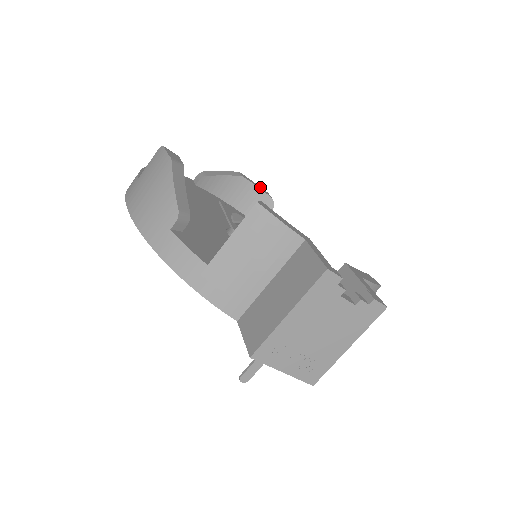
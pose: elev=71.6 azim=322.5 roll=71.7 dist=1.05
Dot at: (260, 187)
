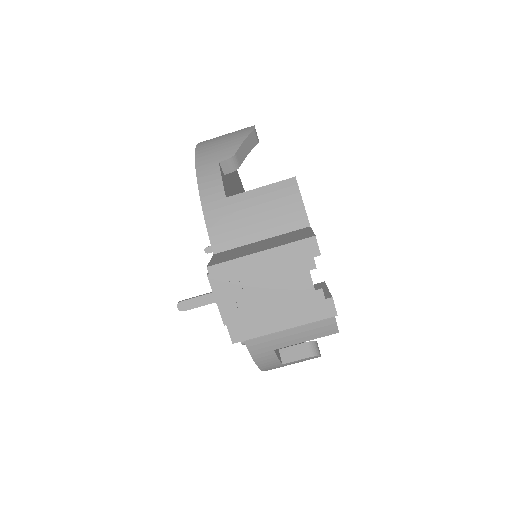
Dot at: occluded
